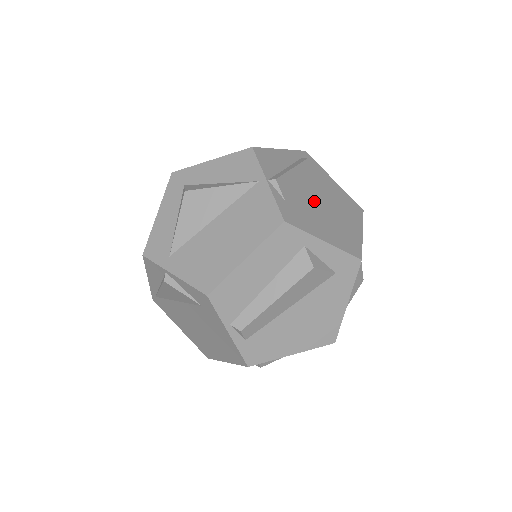
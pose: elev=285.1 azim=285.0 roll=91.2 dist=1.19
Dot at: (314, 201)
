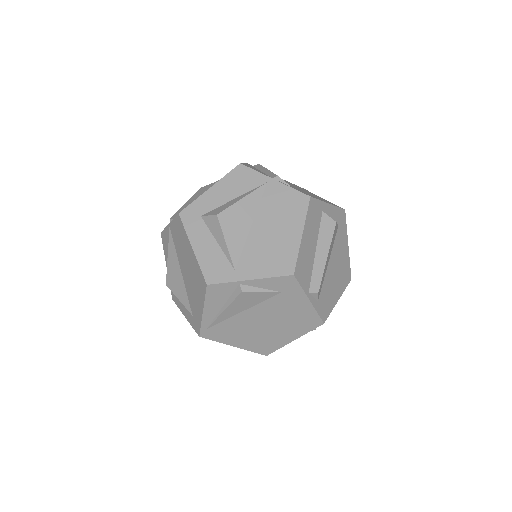
Dot at: (294, 186)
